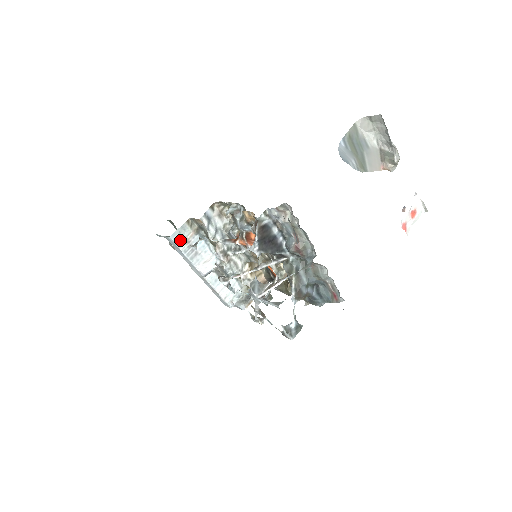
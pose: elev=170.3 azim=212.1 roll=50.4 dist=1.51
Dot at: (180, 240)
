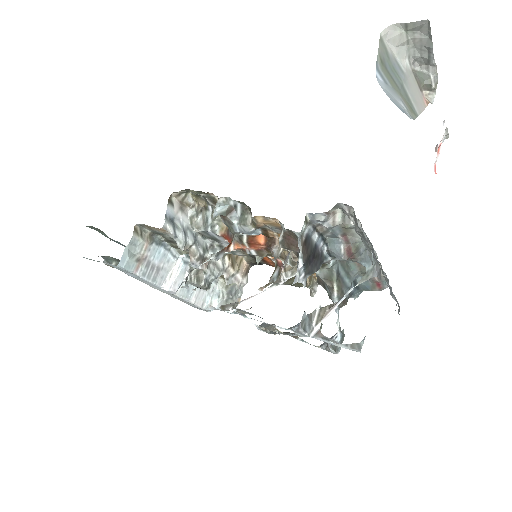
Dot at: (133, 262)
